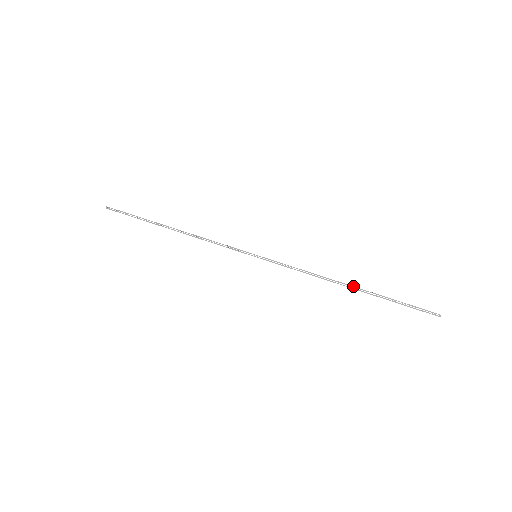
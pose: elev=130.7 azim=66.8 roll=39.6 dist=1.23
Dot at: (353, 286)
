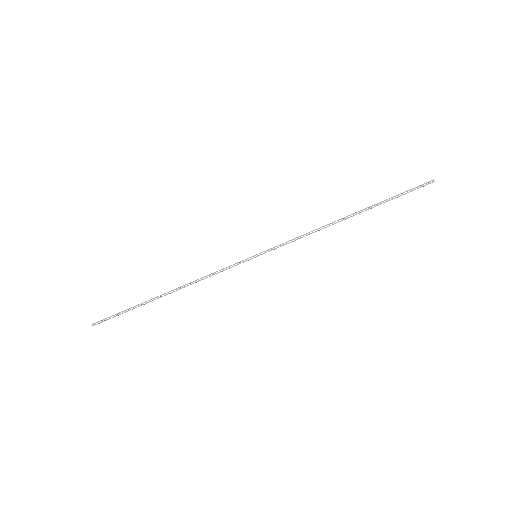
Dot at: (351, 214)
